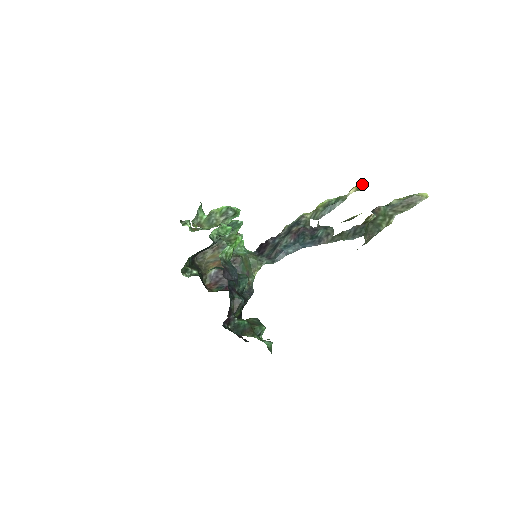
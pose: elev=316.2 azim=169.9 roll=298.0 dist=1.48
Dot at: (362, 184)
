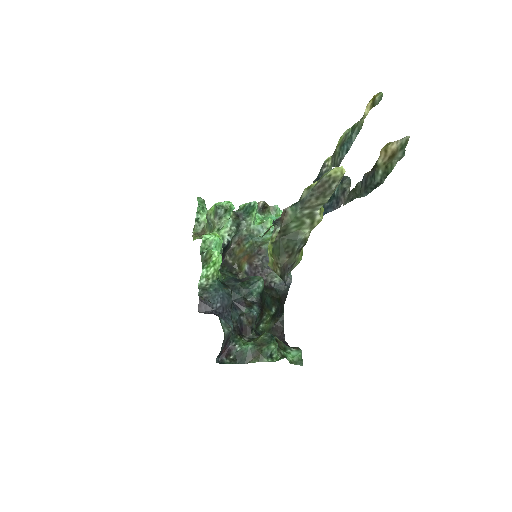
Dot at: (377, 94)
